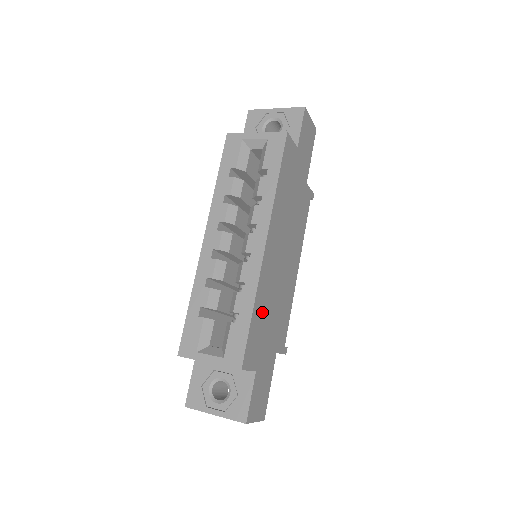
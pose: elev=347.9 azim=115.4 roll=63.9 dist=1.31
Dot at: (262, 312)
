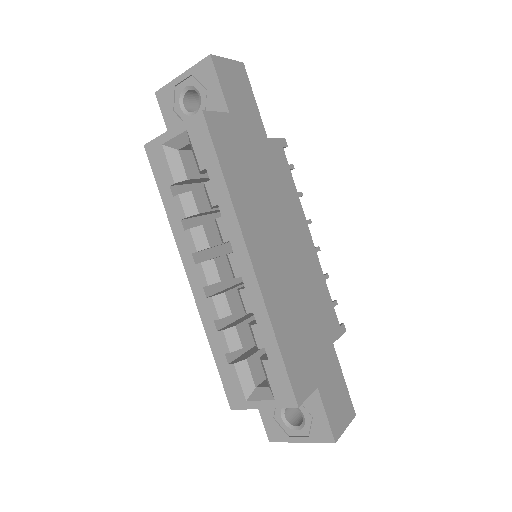
Dot at: (290, 328)
